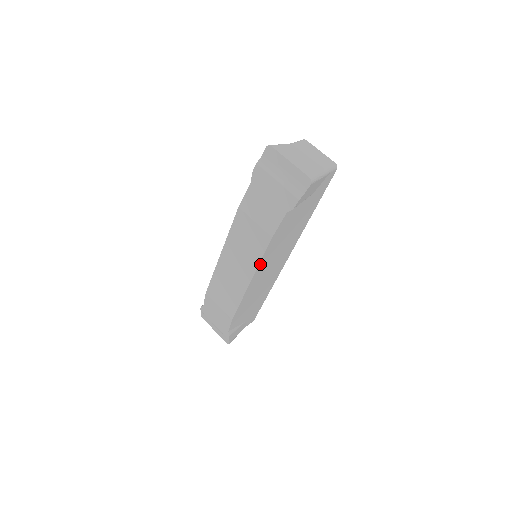
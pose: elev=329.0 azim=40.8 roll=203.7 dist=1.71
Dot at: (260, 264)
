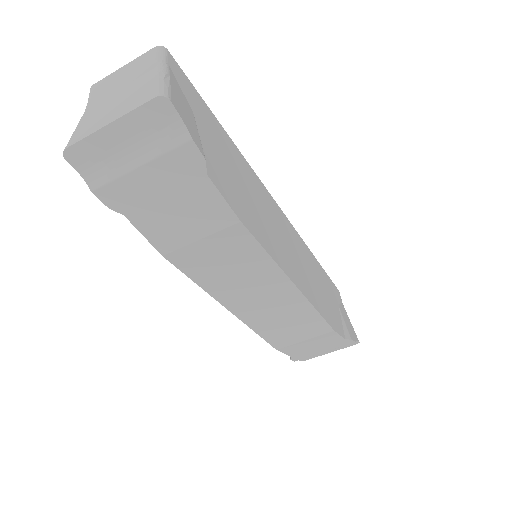
Dot at: (275, 259)
